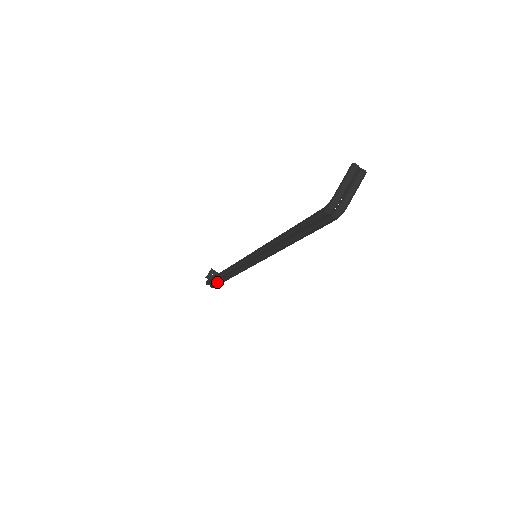
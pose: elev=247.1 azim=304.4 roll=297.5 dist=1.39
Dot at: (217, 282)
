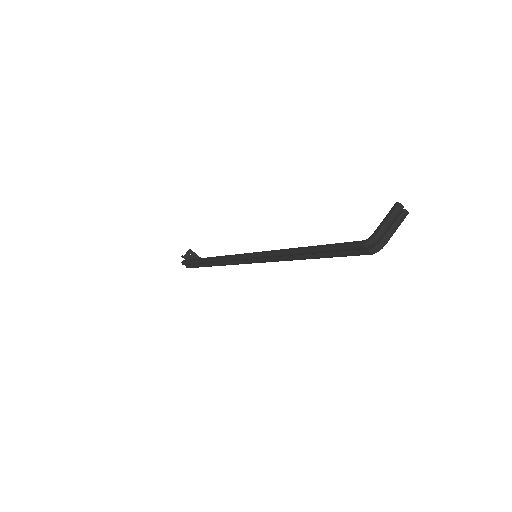
Dot at: (196, 265)
